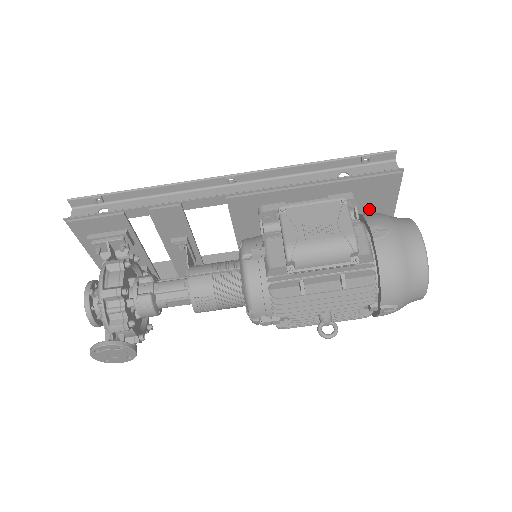
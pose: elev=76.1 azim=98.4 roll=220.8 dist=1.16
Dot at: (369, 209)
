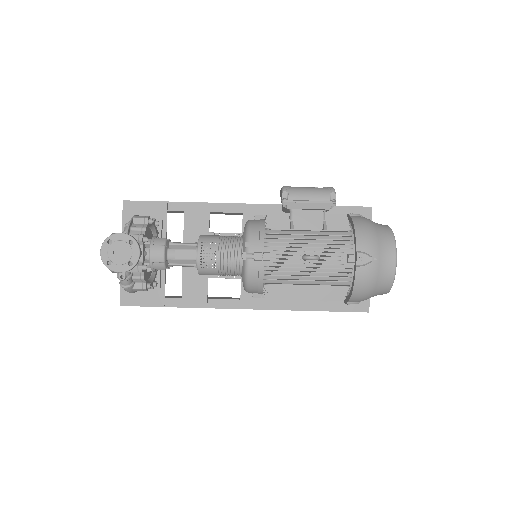
Dot at: occluded
